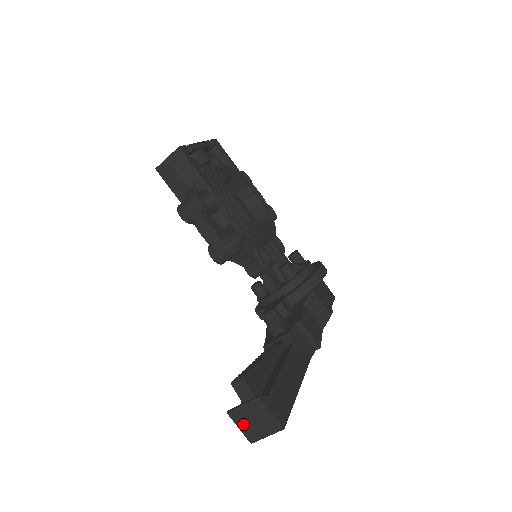
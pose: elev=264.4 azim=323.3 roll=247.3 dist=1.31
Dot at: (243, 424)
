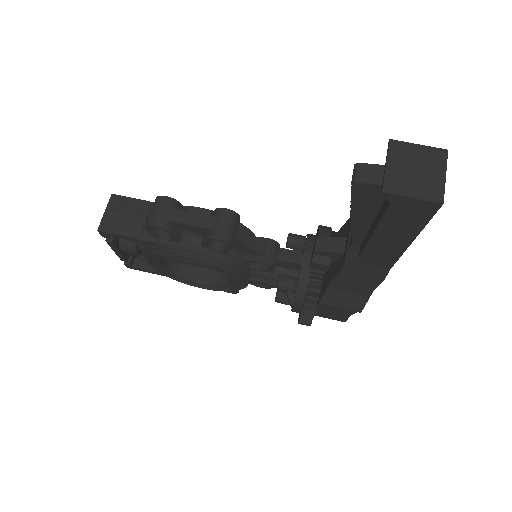
Dot at: (410, 187)
